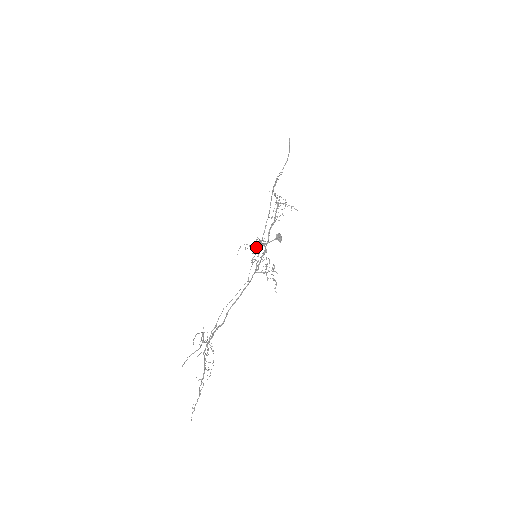
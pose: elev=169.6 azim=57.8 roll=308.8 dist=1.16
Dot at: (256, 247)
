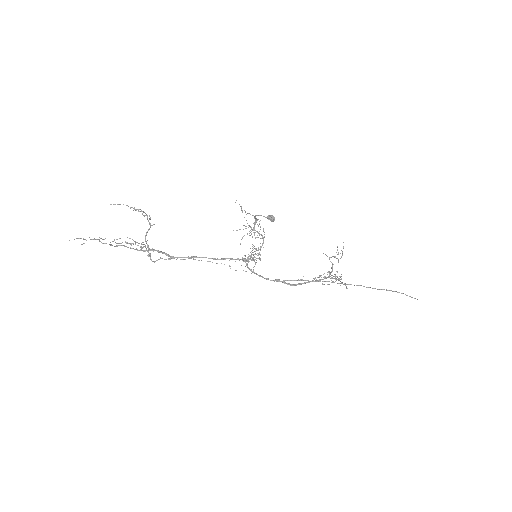
Dot at: occluded
